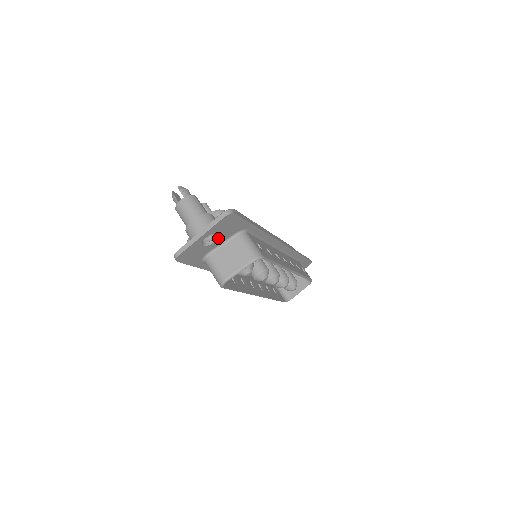
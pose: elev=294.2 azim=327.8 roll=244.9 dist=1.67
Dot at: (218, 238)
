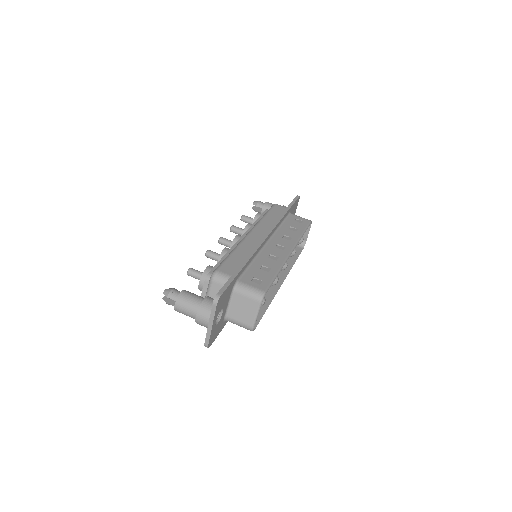
Dot at: (223, 308)
